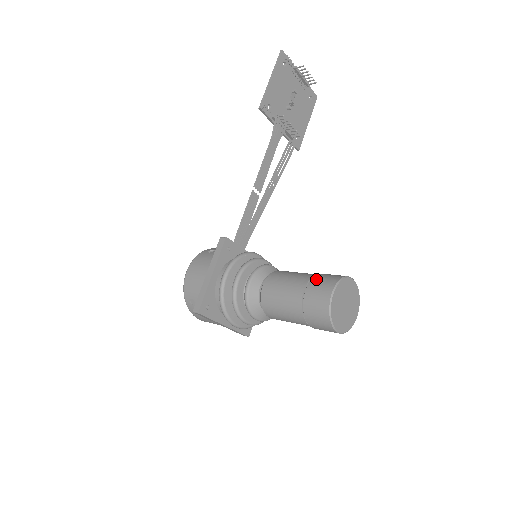
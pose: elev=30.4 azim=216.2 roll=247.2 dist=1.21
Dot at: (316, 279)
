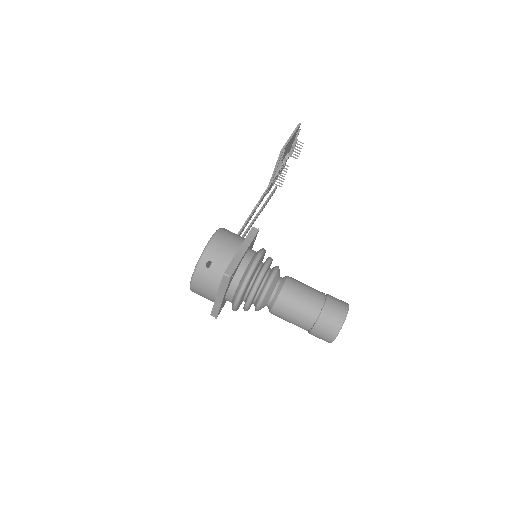
Dot at: (332, 296)
